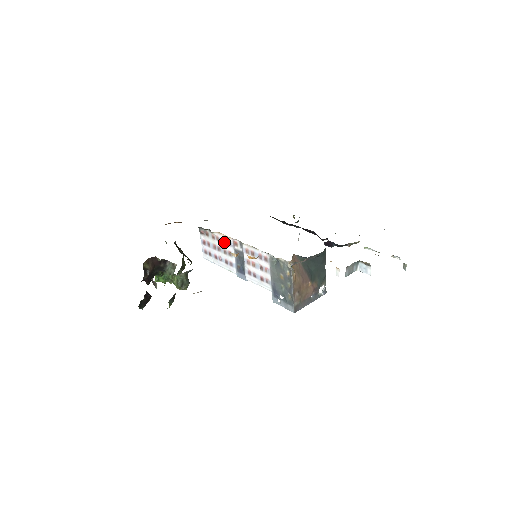
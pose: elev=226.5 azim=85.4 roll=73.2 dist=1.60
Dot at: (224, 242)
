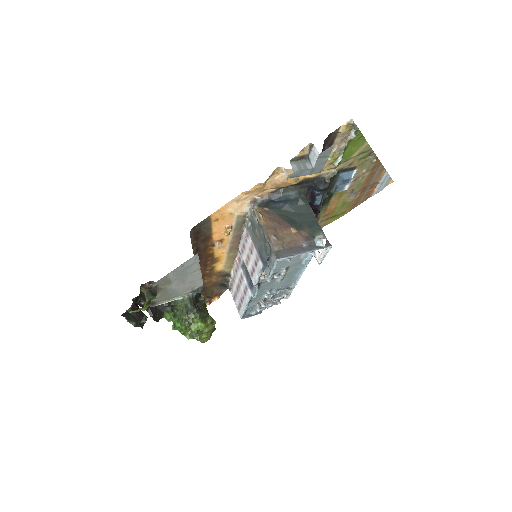
Dot at: (236, 271)
